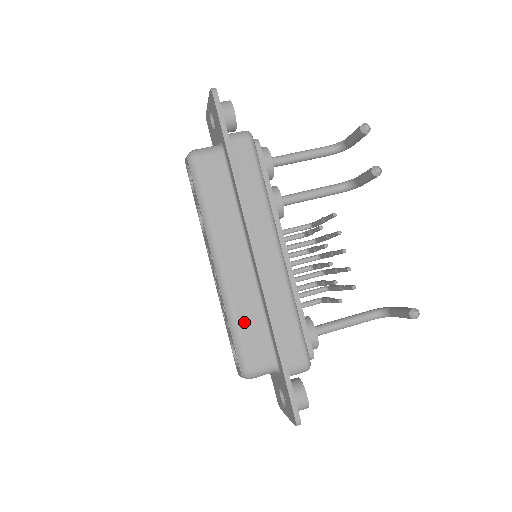
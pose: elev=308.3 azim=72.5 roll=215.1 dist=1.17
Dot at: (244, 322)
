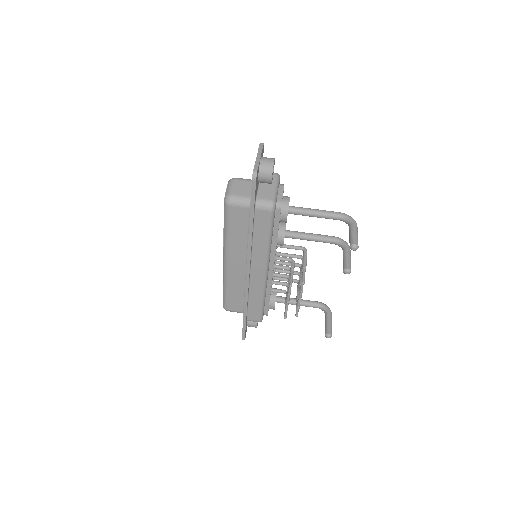
Dot at: (231, 292)
